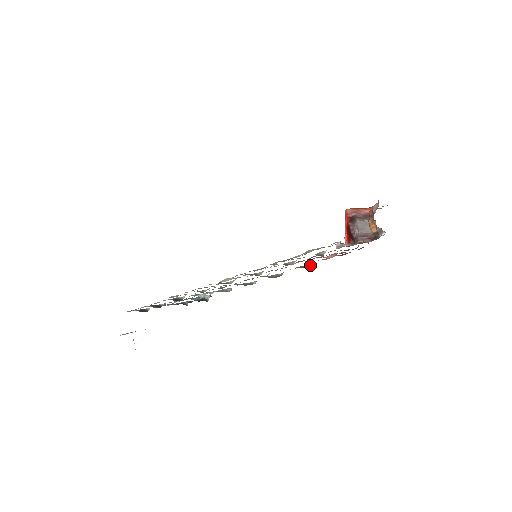
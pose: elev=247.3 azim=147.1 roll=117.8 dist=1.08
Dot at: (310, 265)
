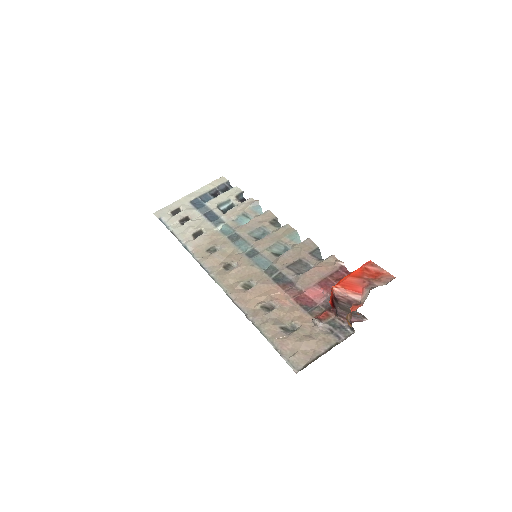
Dot at: (312, 266)
